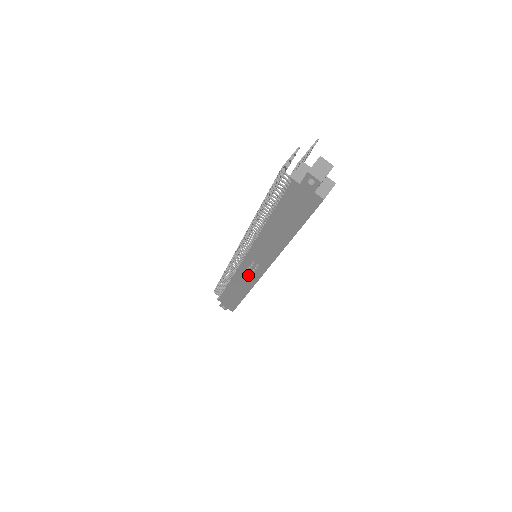
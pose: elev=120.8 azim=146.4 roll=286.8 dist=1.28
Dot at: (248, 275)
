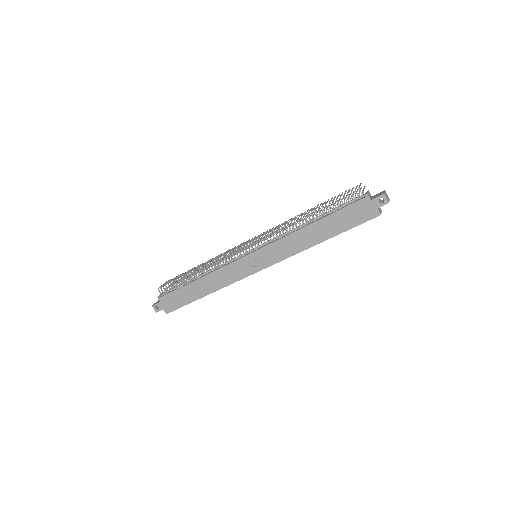
Dot at: (238, 271)
